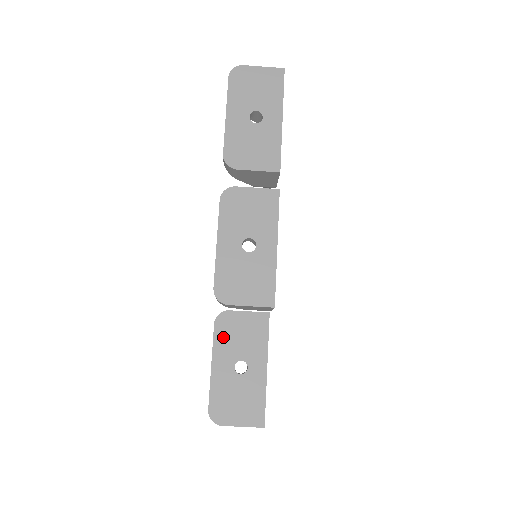
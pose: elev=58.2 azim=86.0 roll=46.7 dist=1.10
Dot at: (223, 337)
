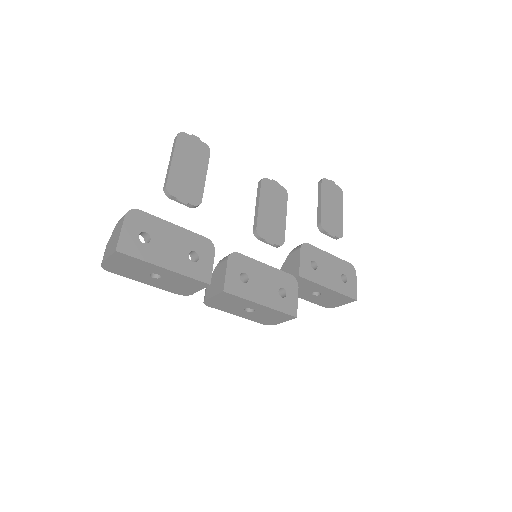
Dot at: occluded
